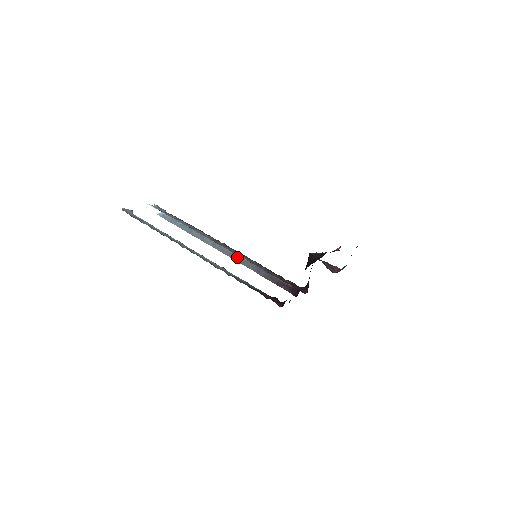
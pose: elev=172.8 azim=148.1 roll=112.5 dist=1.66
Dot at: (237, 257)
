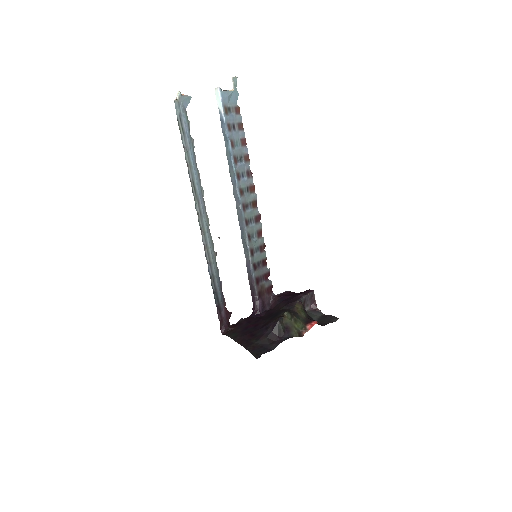
Dot at: (244, 237)
